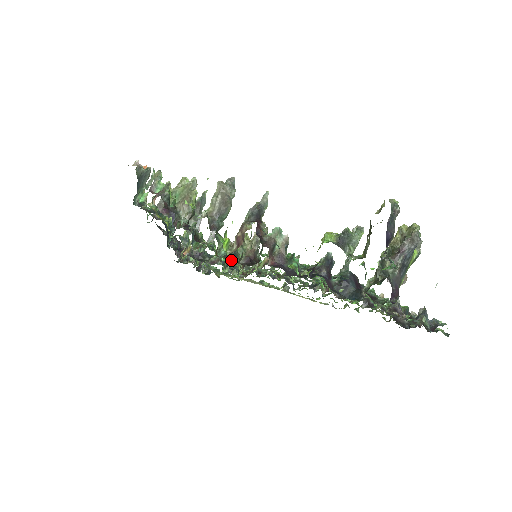
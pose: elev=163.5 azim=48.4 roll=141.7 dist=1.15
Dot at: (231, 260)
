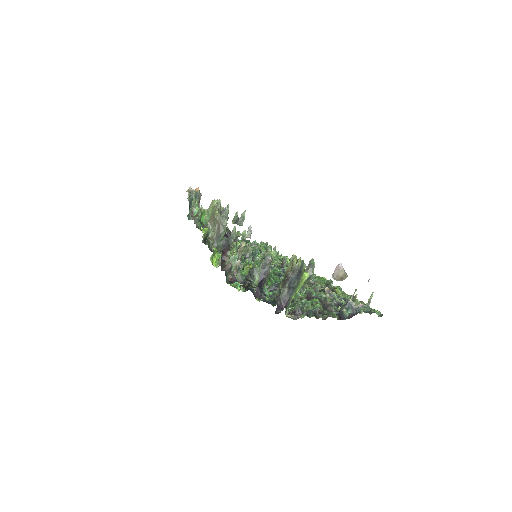
Dot at: occluded
